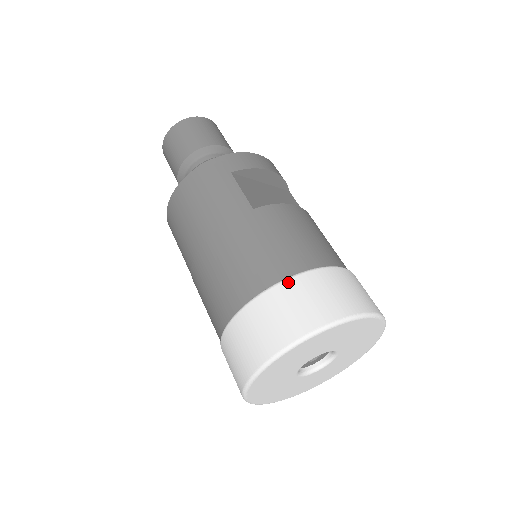
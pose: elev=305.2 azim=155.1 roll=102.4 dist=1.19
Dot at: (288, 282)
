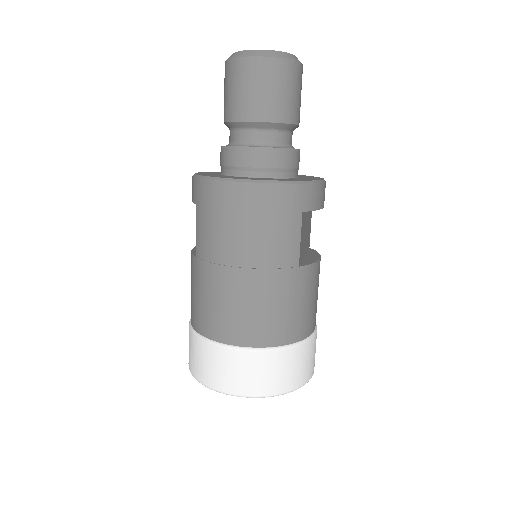
Dot at: (289, 350)
